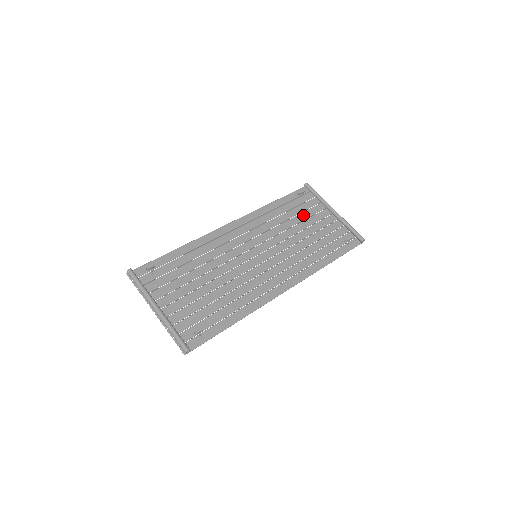
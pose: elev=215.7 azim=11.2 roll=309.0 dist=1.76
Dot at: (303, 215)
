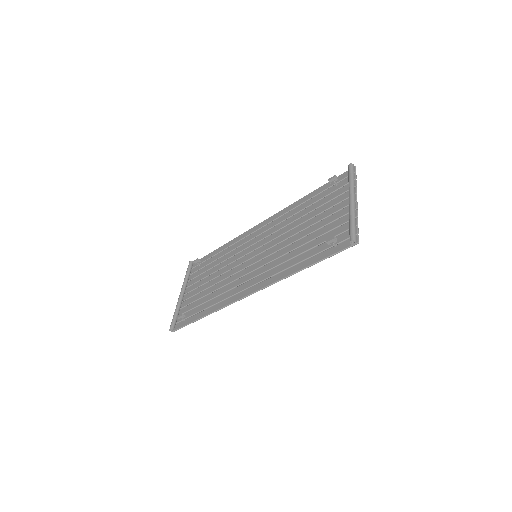
Dot at: (322, 208)
